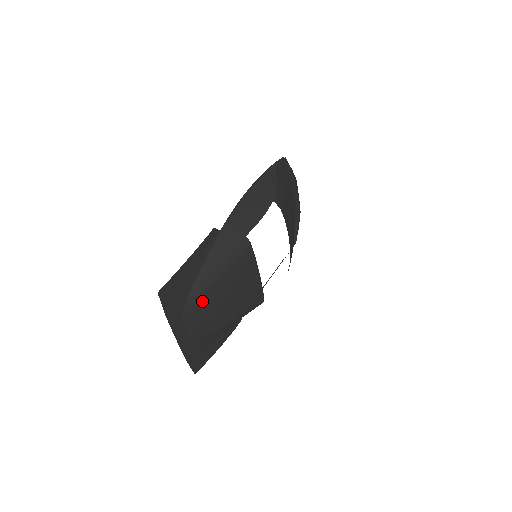
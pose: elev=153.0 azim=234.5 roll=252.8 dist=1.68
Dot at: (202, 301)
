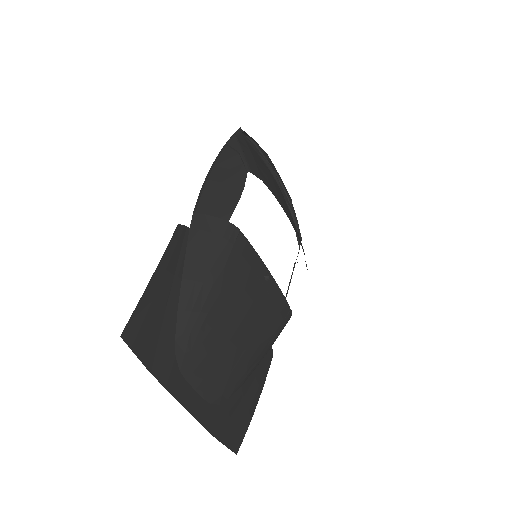
Dot at: (200, 333)
